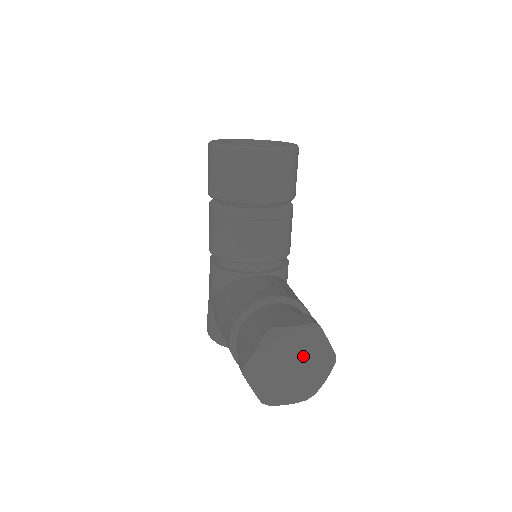
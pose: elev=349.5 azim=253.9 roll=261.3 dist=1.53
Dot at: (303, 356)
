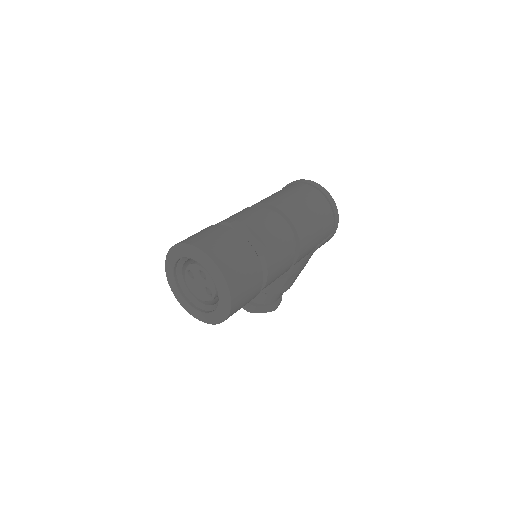
Dot at: occluded
